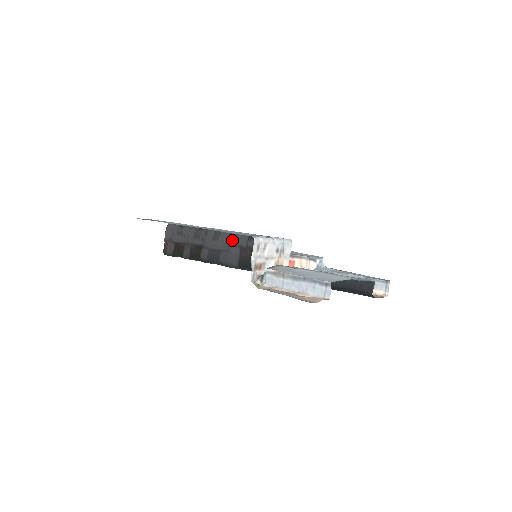
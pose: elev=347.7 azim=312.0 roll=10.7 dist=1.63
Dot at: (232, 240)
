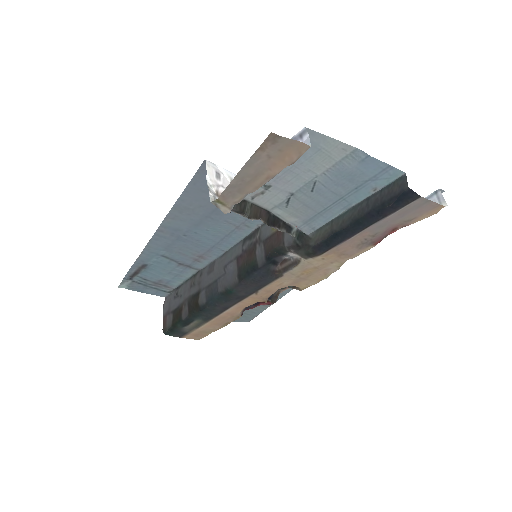
Dot at: (227, 259)
